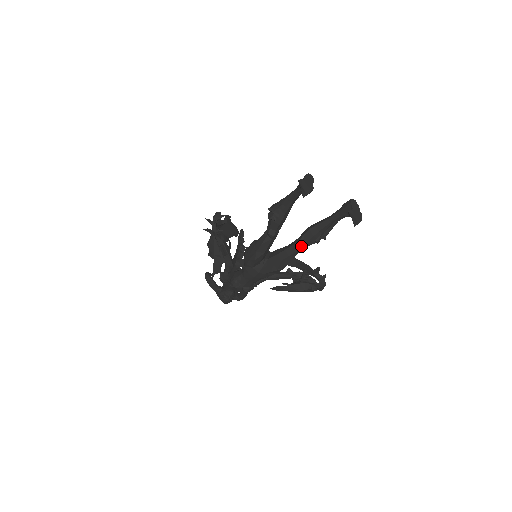
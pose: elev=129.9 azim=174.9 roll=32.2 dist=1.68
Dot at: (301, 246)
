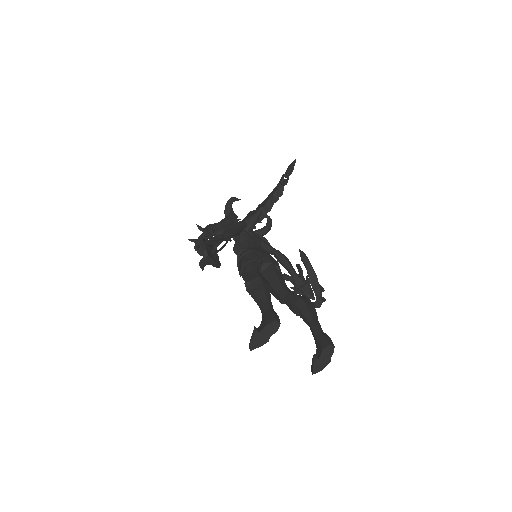
Dot at: (284, 303)
